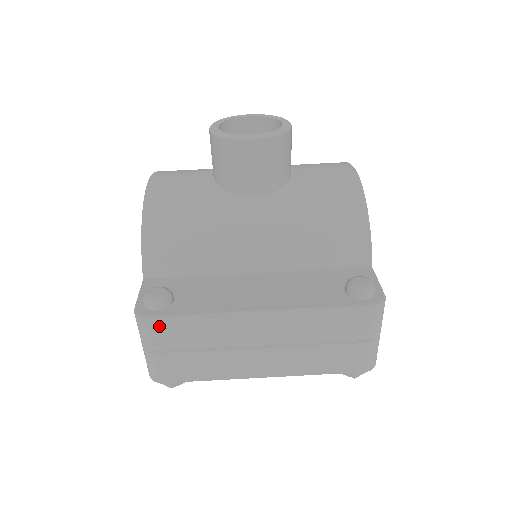
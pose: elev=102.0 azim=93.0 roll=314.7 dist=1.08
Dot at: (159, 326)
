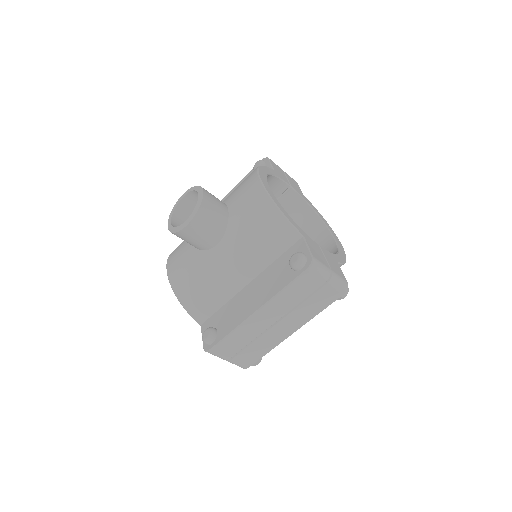
Dot at: (219, 349)
